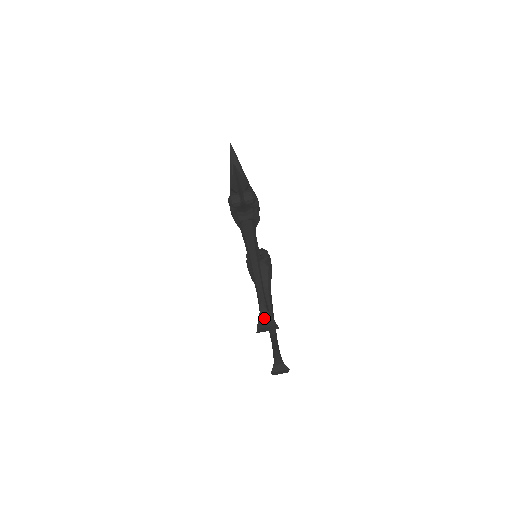
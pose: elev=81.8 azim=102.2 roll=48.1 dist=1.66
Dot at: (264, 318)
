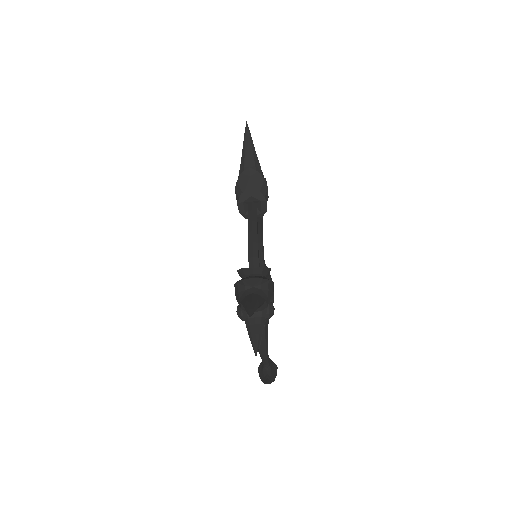
Dot at: occluded
